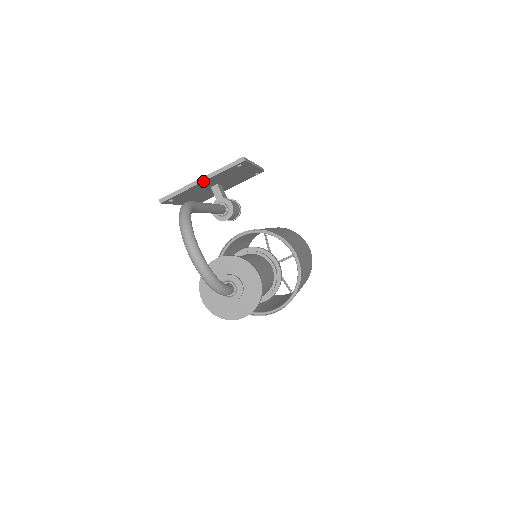
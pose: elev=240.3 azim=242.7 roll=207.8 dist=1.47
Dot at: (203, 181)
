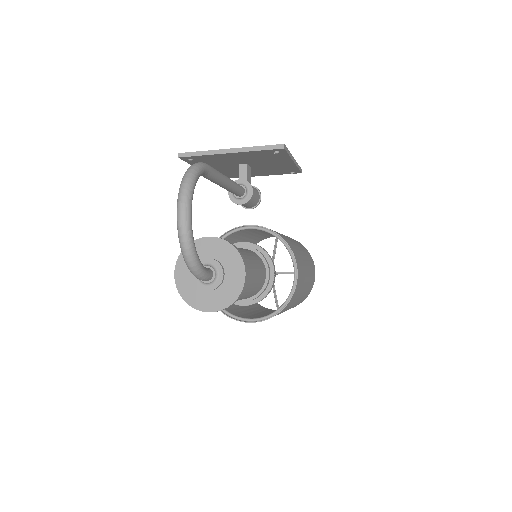
Dot at: (232, 152)
